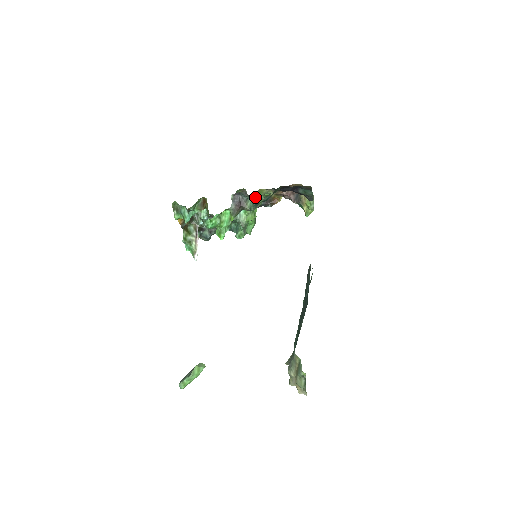
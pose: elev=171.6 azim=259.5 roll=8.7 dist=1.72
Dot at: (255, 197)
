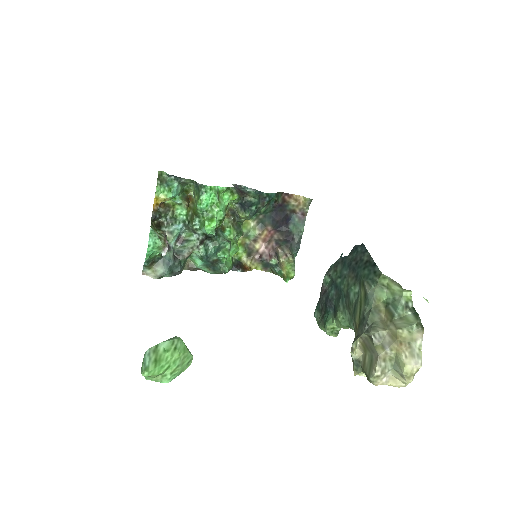
Dot at: (240, 226)
